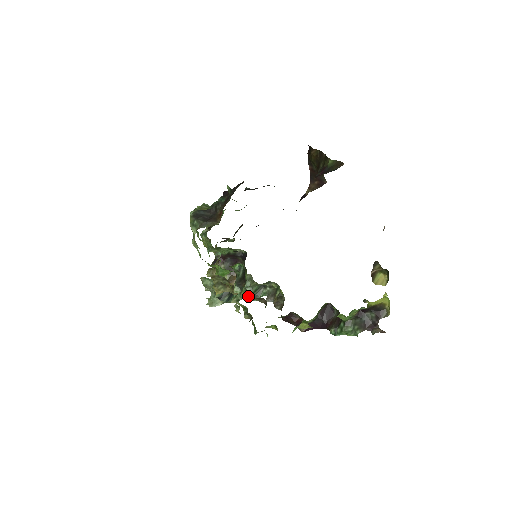
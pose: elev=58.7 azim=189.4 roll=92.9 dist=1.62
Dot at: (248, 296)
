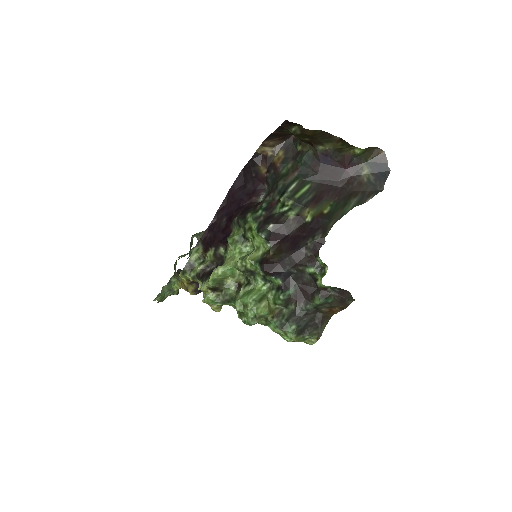
Dot at: occluded
